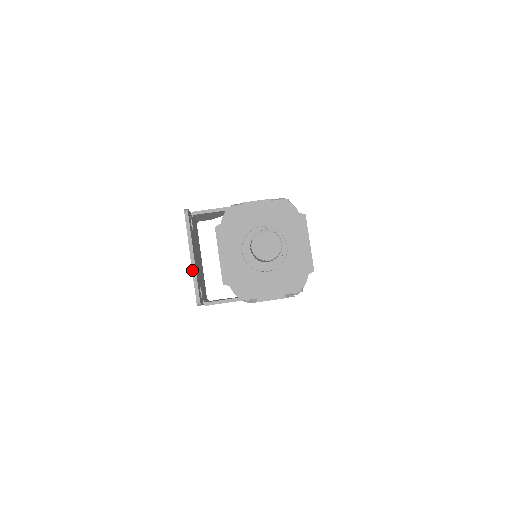
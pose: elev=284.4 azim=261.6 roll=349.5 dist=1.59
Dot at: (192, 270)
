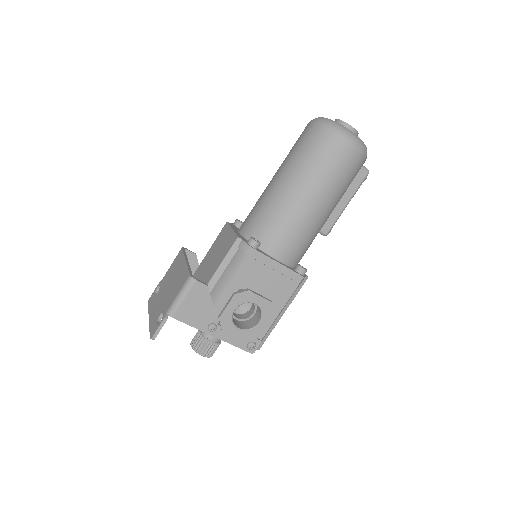
Dot at: occluded
